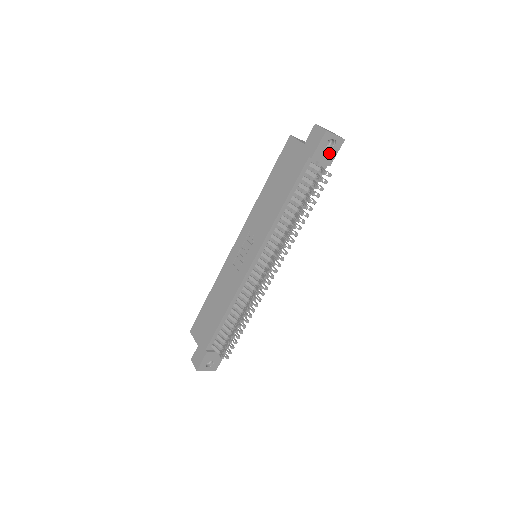
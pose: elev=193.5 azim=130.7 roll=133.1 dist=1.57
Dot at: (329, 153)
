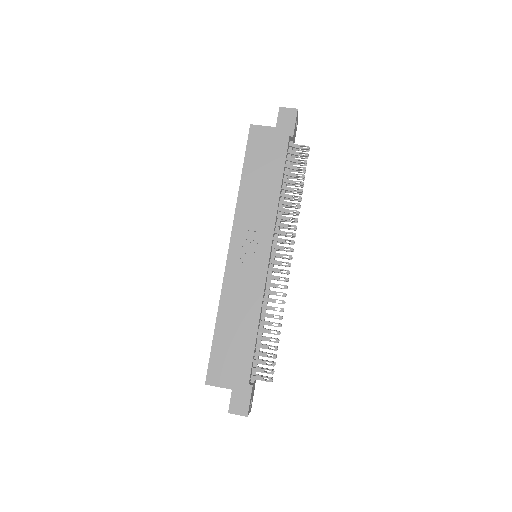
Dot at: (295, 133)
